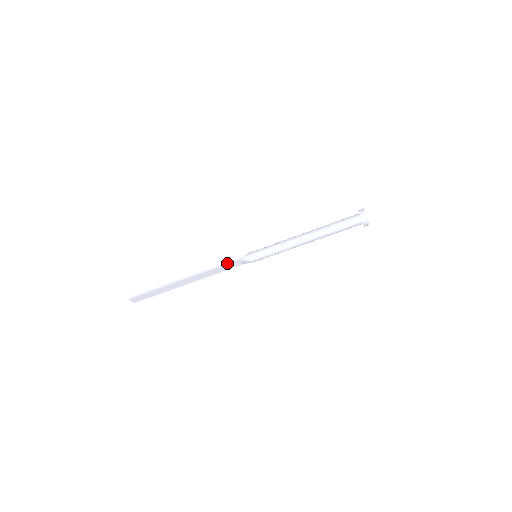
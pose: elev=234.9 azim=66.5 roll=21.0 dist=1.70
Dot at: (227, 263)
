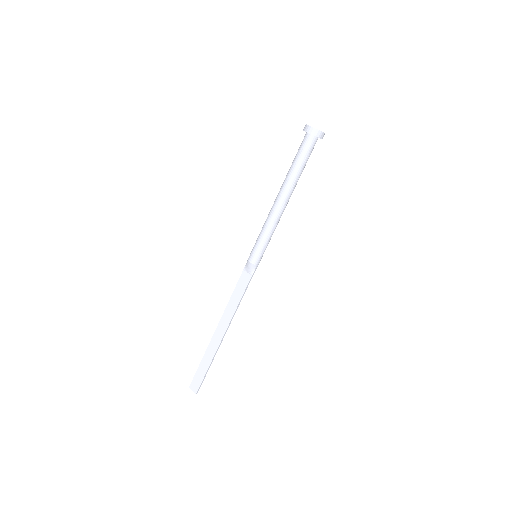
Dot at: (237, 282)
